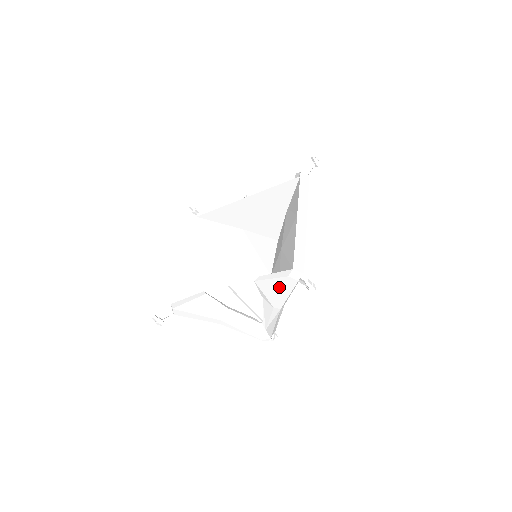
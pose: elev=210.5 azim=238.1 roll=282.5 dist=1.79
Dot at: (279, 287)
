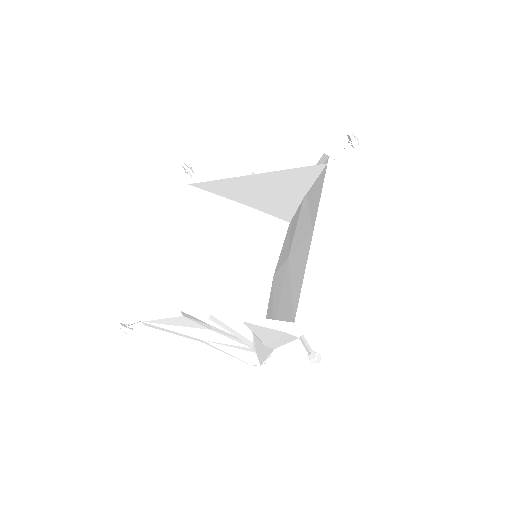
Dot at: (274, 336)
